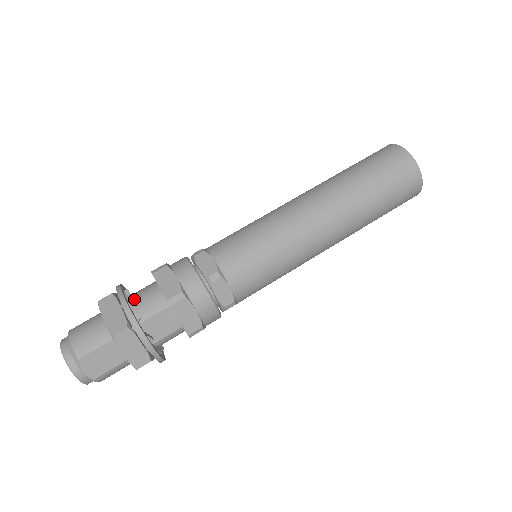
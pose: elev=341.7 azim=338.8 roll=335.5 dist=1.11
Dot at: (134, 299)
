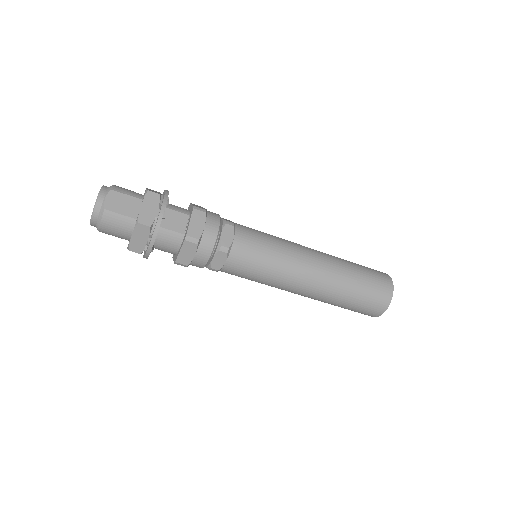
Dot at: occluded
